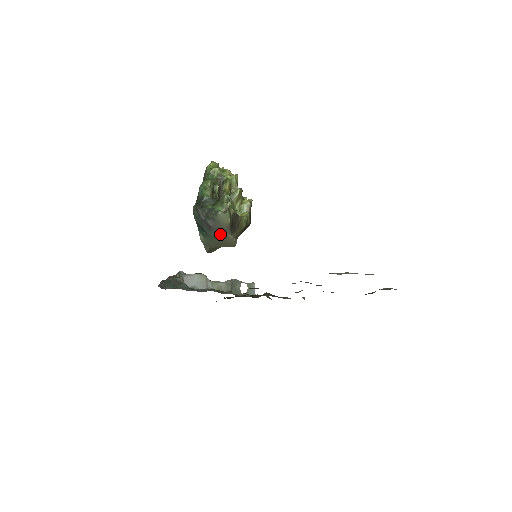
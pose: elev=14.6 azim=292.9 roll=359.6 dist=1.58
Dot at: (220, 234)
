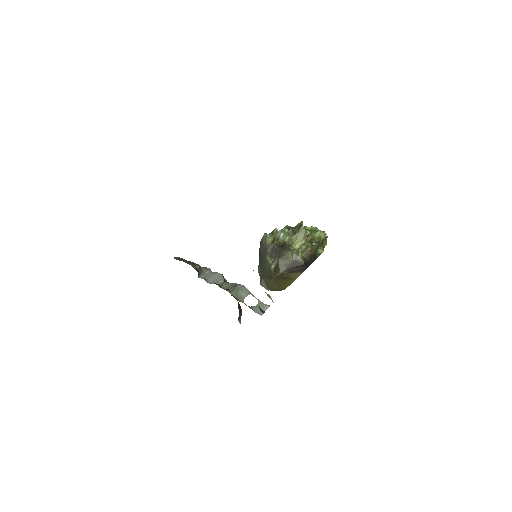
Dot at: (264, 258)
